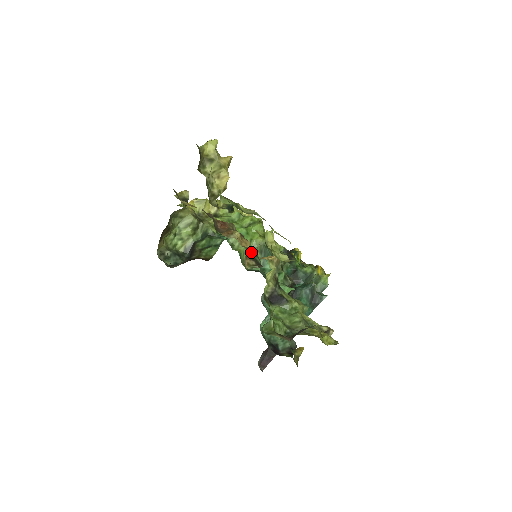
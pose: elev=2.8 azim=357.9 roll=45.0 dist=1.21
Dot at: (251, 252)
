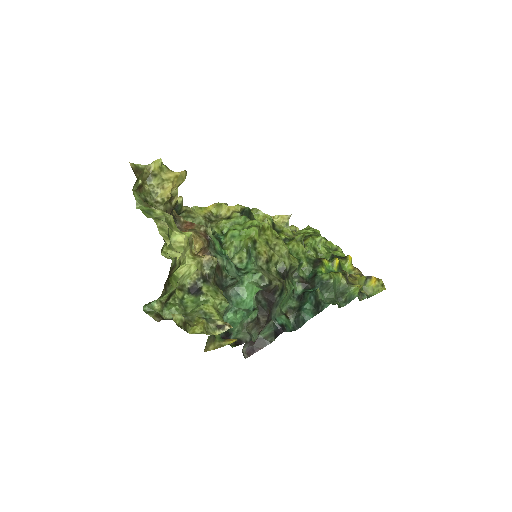
Dot at: (239, 251)
